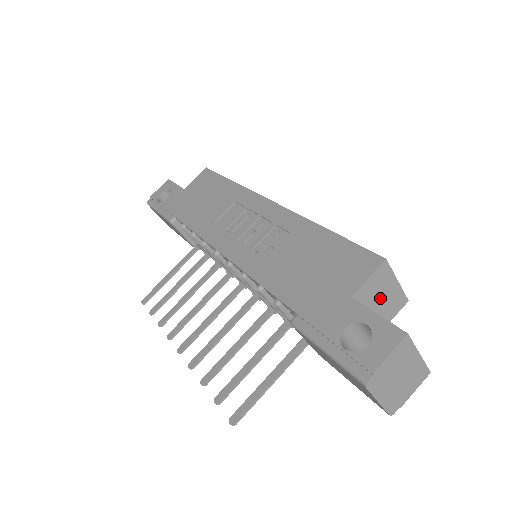
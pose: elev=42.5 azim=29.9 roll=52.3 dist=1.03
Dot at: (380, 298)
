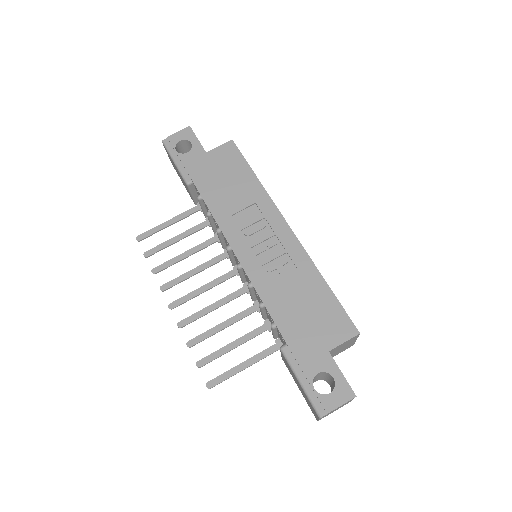
Dot at: (342, 348)
